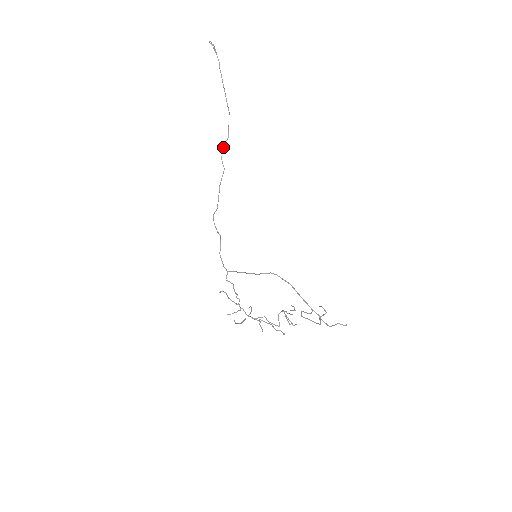
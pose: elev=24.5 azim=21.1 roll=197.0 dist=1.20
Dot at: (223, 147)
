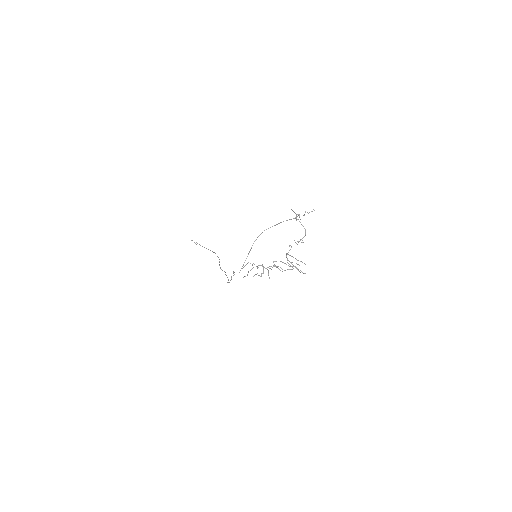
Dot at: (219, 265)
